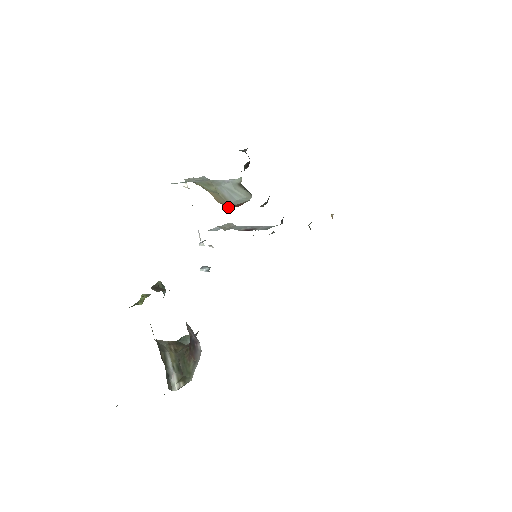
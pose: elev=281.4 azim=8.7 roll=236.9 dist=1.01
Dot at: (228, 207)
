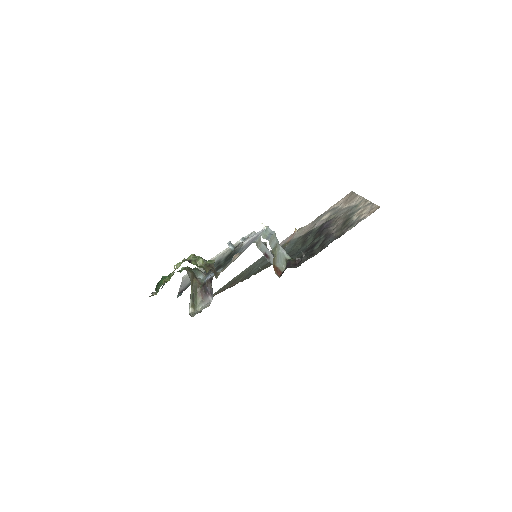
Dot at: (275, 271)
